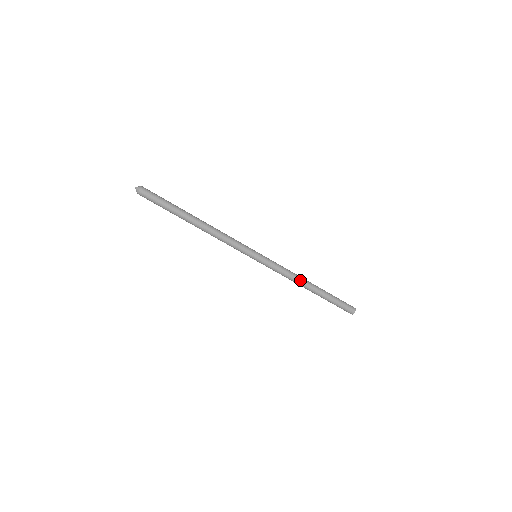
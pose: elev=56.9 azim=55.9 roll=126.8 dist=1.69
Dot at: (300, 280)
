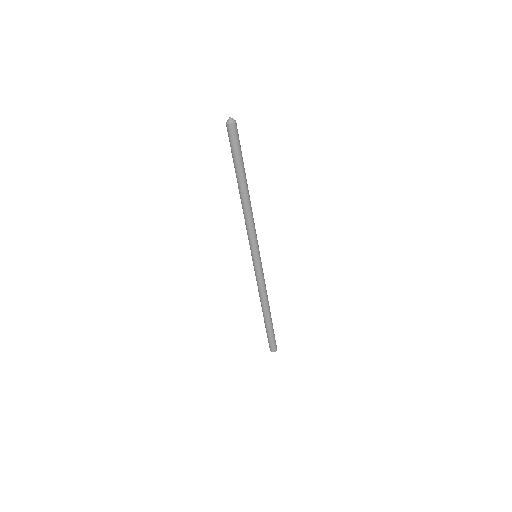
Dot at: (264, 301)
